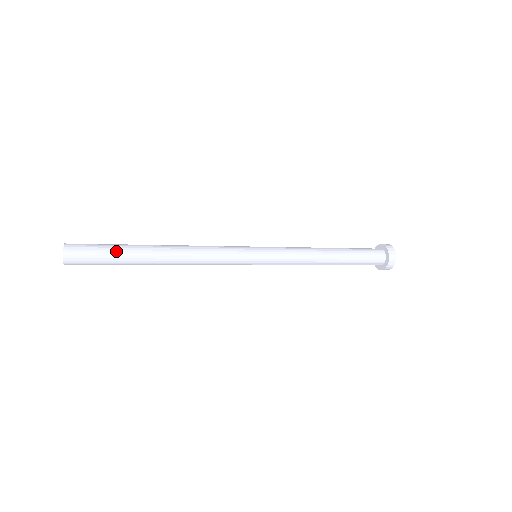
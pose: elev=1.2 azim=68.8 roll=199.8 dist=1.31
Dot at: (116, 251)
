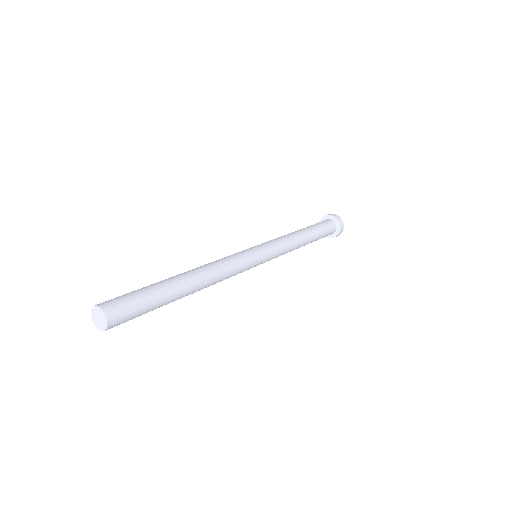
Dot at: occluded
